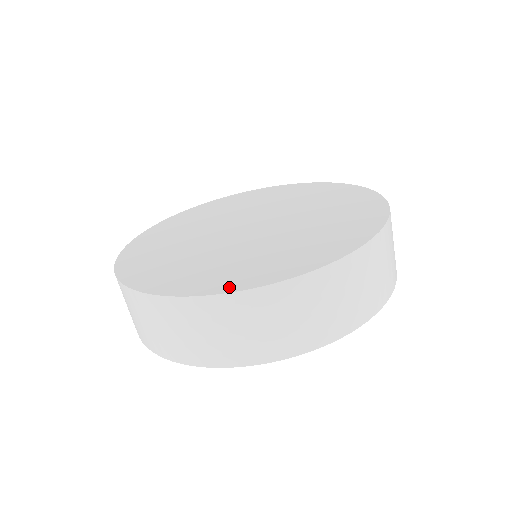
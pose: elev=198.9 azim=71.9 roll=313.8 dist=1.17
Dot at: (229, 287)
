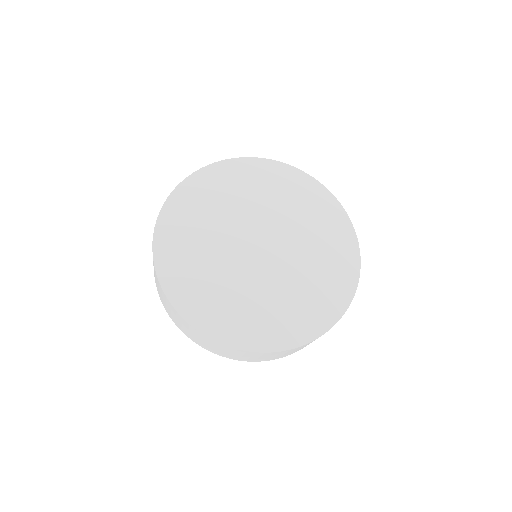
Dot at: (294, 341)
